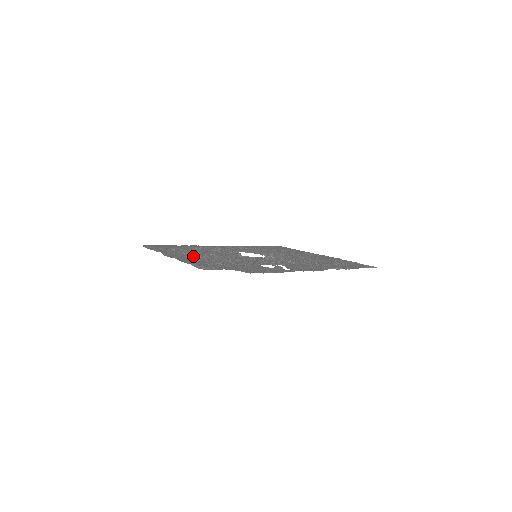
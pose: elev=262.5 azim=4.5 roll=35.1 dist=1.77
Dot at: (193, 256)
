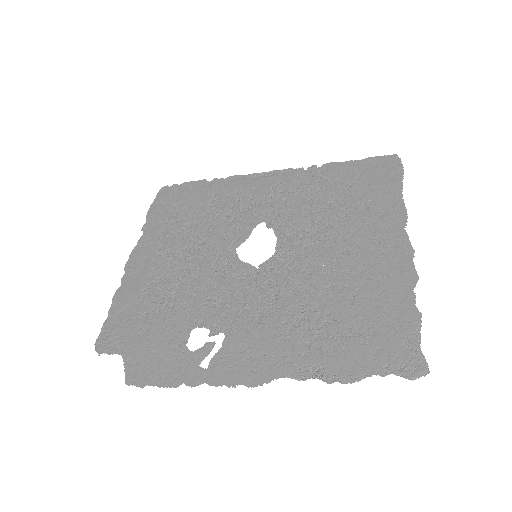
Dot at: (158, 261)
